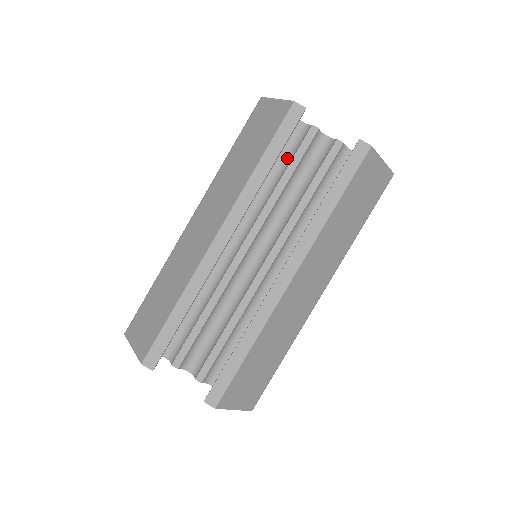
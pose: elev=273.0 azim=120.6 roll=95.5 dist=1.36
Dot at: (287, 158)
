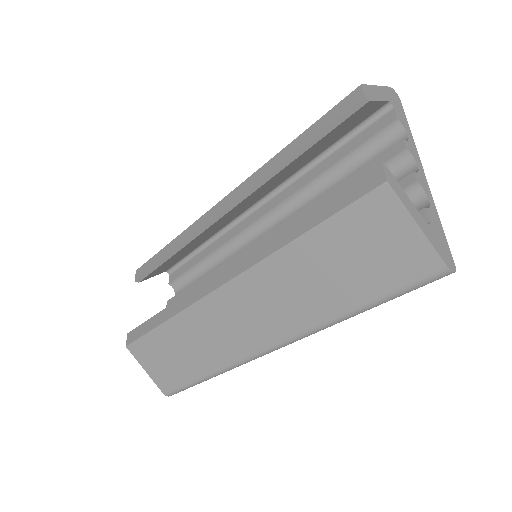
Dot at: occluded
